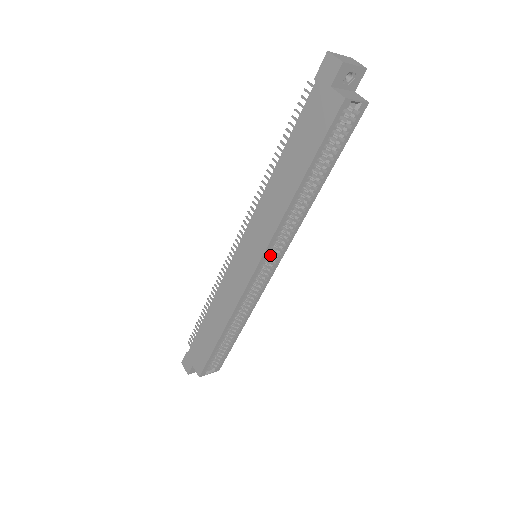
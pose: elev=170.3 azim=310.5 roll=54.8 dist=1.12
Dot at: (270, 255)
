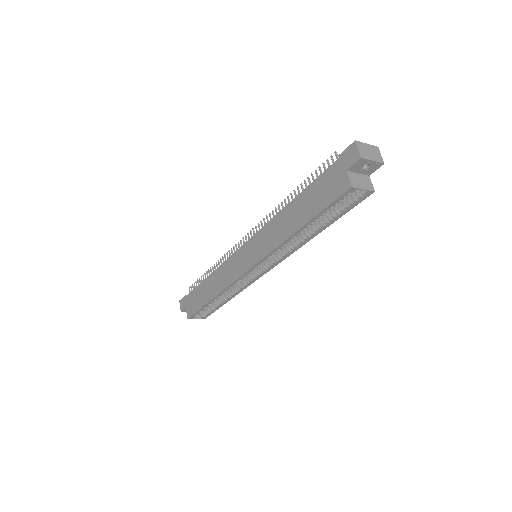
Dot at: (266, 261)
